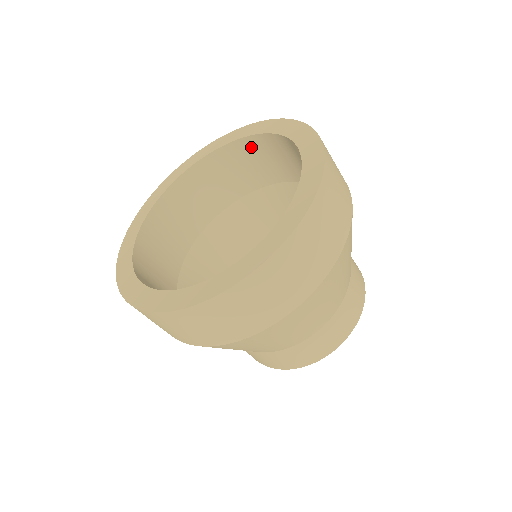
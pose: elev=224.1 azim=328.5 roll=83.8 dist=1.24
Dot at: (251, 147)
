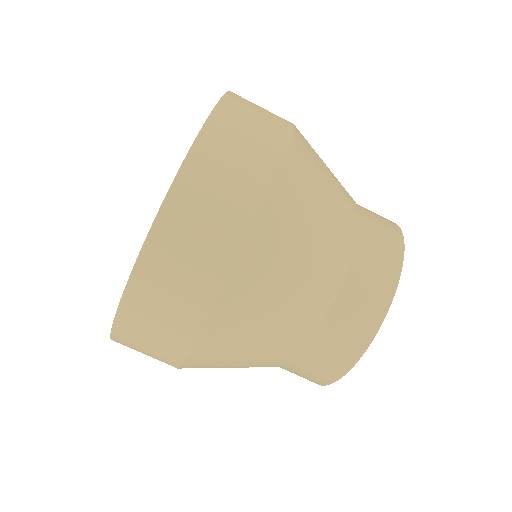
Dot at: occluded
